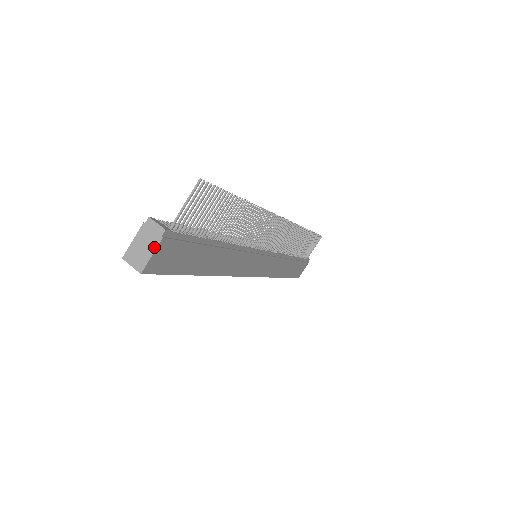
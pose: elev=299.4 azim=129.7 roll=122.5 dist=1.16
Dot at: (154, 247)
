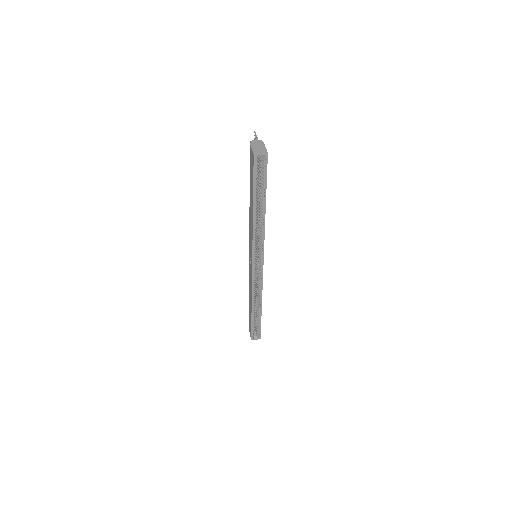
Dot at: (263, 145)
